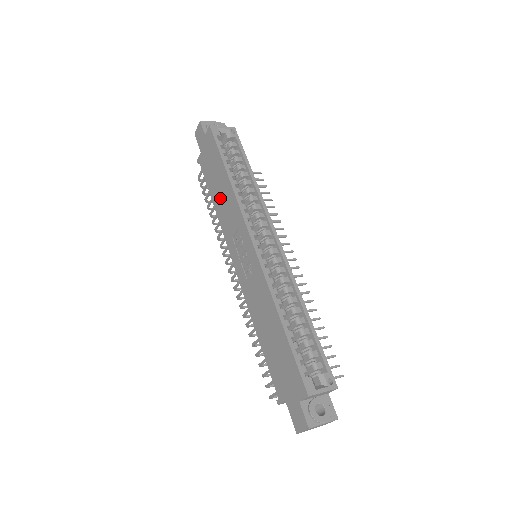
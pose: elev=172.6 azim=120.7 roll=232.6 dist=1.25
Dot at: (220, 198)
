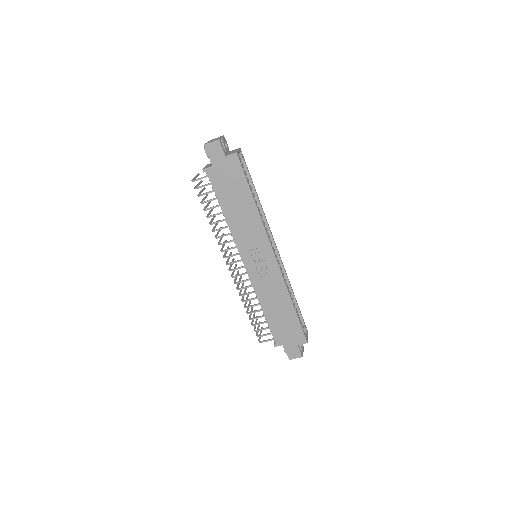
Dot at: (238, 214)
